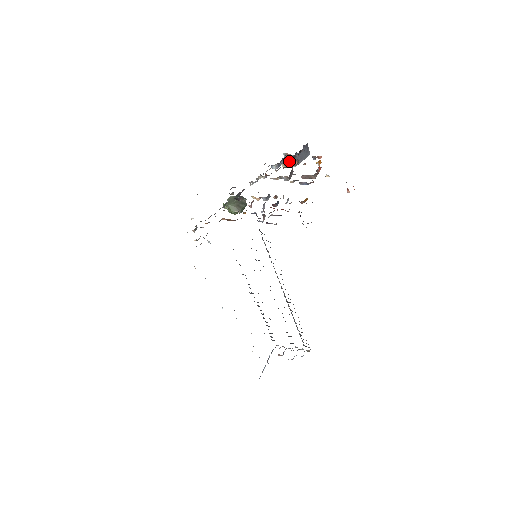
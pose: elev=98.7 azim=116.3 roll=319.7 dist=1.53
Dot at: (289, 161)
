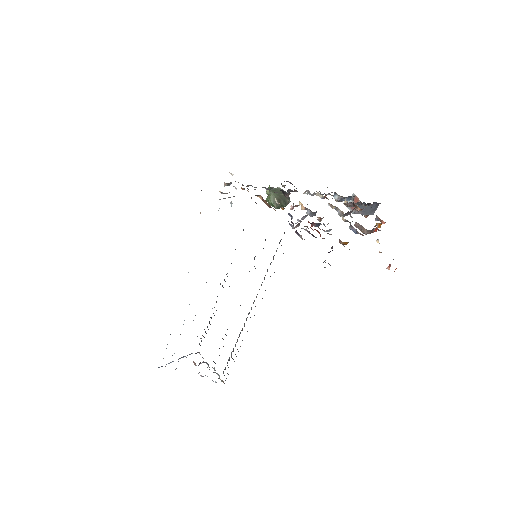
Dot at: occluded
